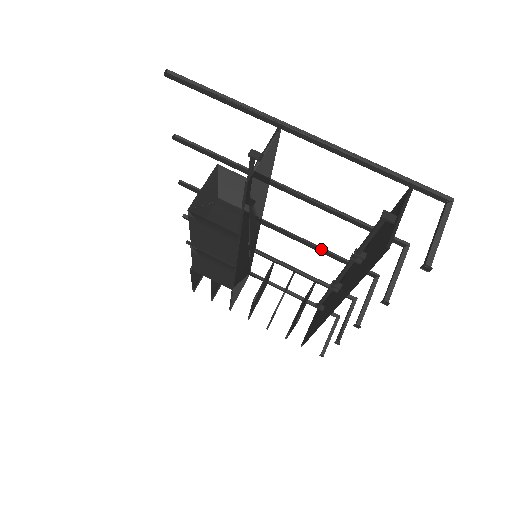
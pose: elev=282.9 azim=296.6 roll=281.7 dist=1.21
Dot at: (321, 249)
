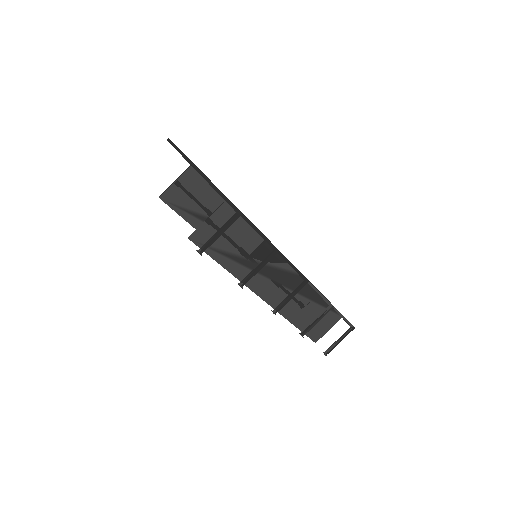
Dot at: (281, 254)
